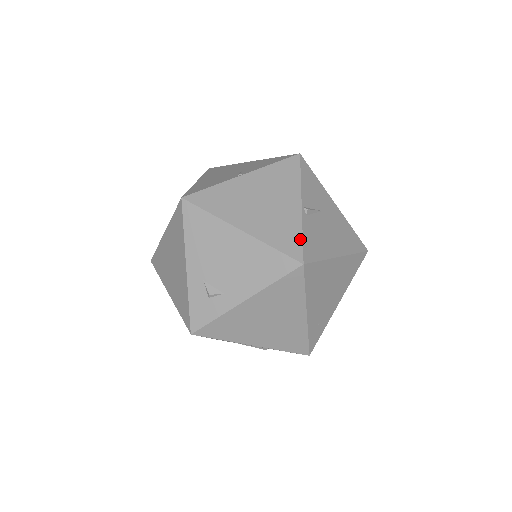
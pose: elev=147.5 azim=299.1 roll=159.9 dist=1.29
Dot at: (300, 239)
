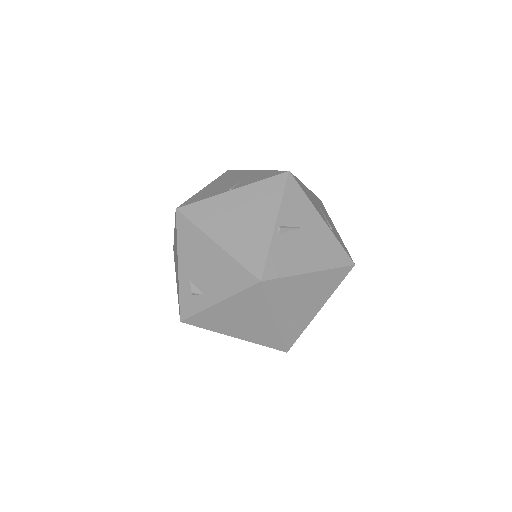
Dot at: (264, 257)
